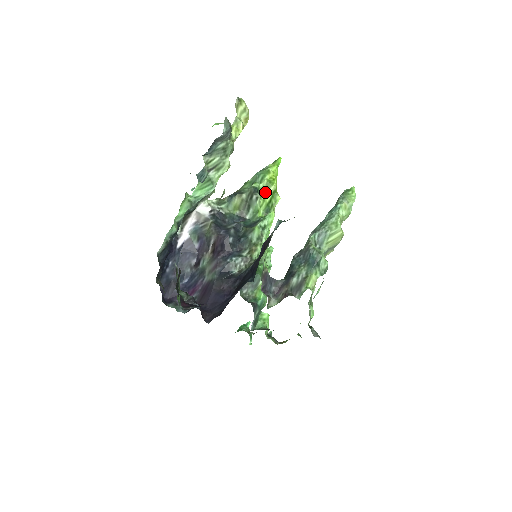
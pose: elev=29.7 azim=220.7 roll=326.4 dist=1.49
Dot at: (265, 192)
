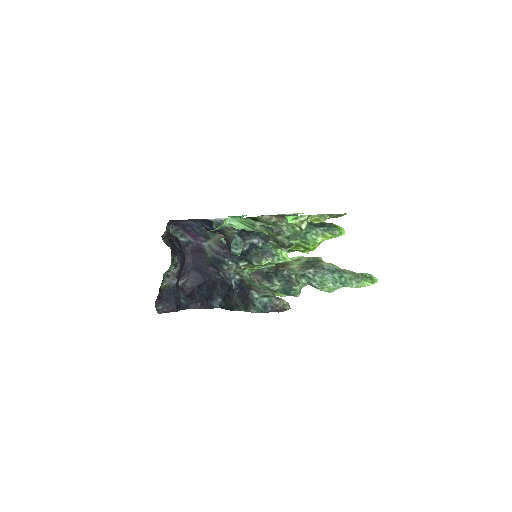
Dot at: (299, 246)
